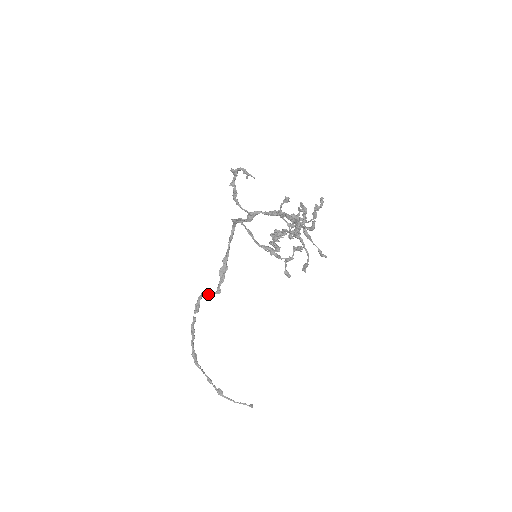
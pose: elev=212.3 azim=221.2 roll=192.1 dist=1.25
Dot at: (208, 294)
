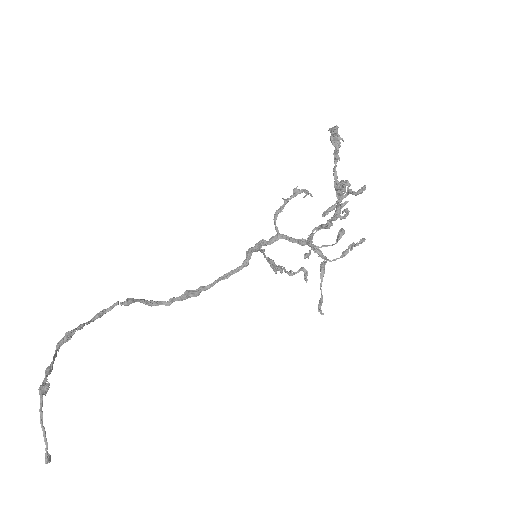
Dot at: (153, 302)
